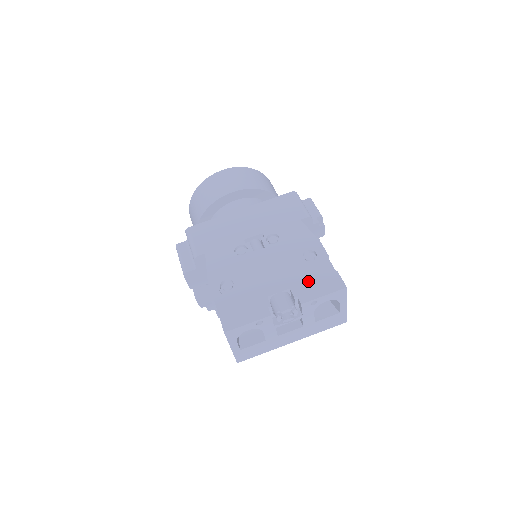
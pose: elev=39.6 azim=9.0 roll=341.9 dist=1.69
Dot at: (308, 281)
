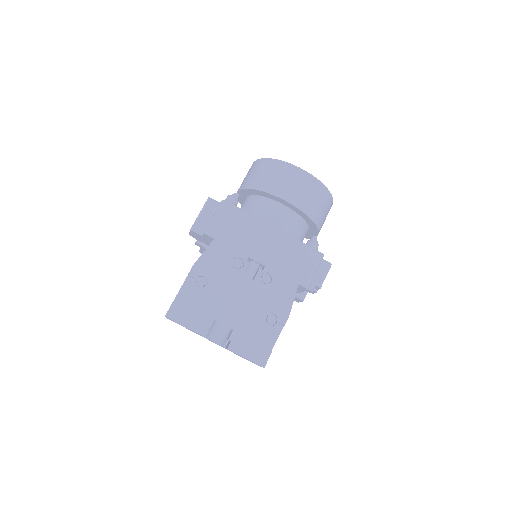
Dot at: (249, 337)
